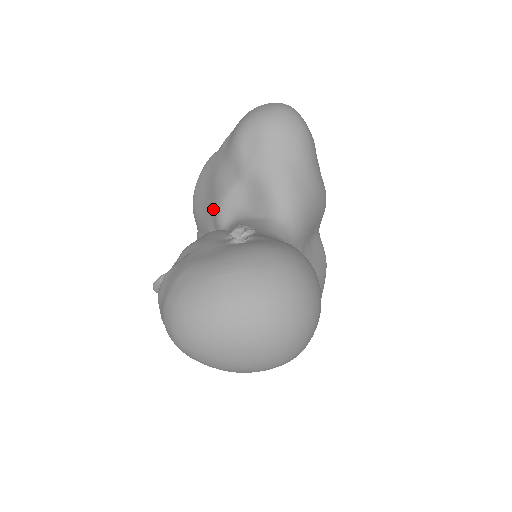
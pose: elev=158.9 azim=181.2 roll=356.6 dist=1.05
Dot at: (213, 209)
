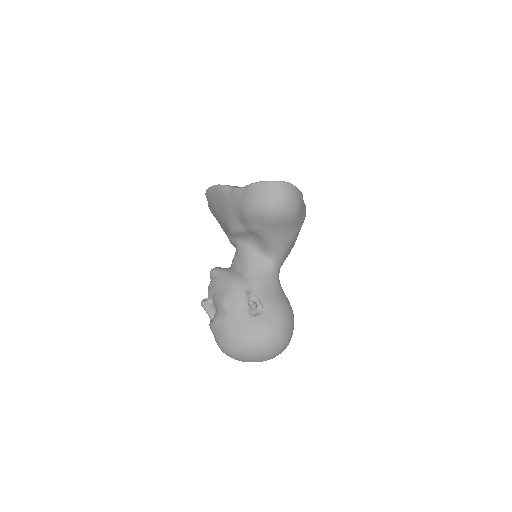
Dot at: (226, 226)
